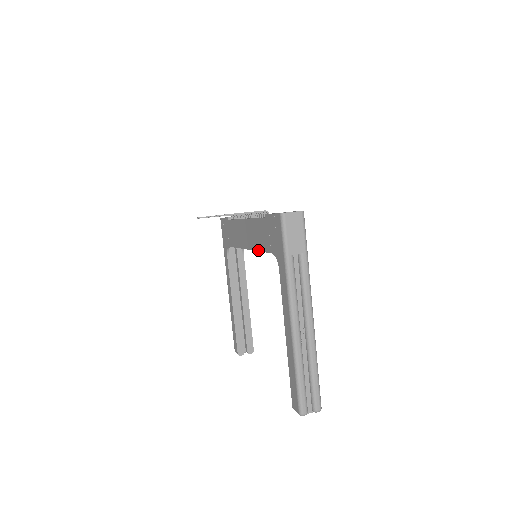
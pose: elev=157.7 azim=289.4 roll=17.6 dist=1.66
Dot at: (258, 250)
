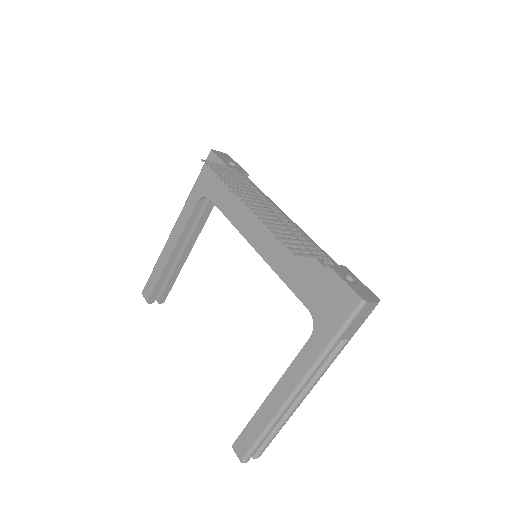
Dot at: (279, 275)
